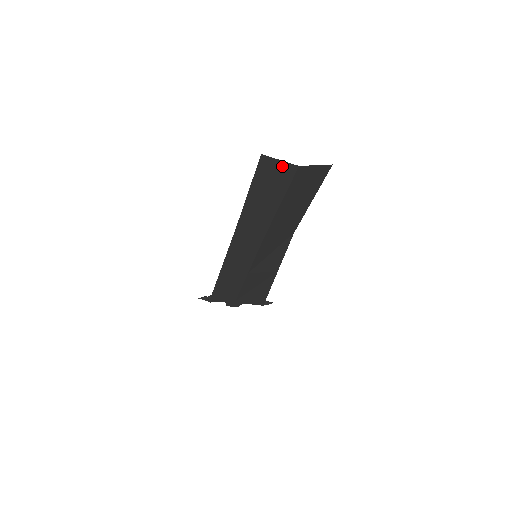
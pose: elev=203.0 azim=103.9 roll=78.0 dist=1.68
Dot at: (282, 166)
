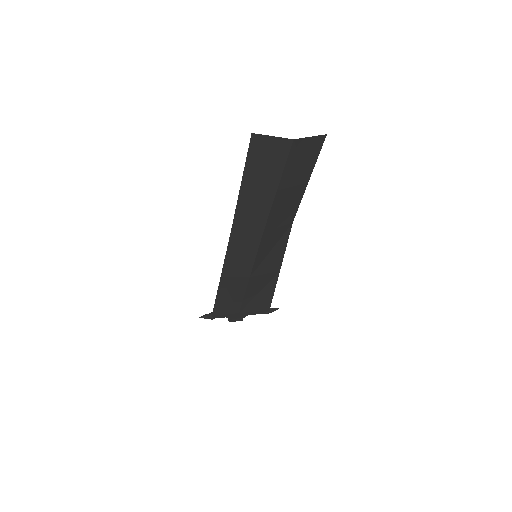
Dot at: (275, 143)
